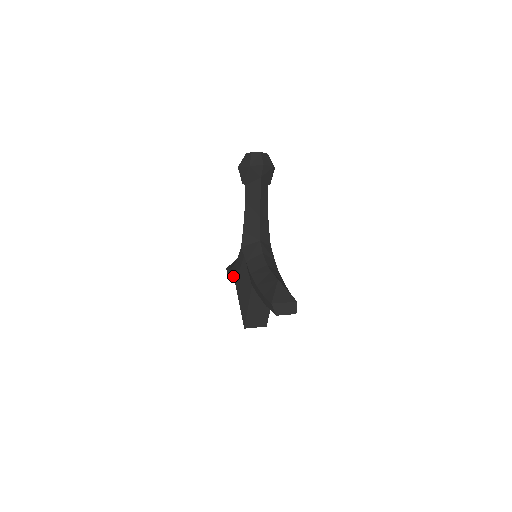
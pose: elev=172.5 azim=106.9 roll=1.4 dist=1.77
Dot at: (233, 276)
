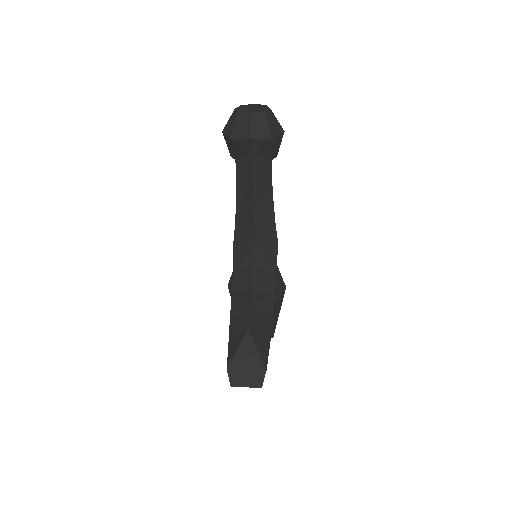
Dot at: occluded
